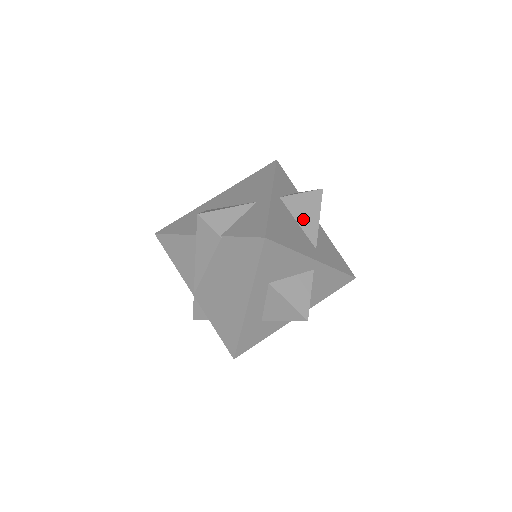
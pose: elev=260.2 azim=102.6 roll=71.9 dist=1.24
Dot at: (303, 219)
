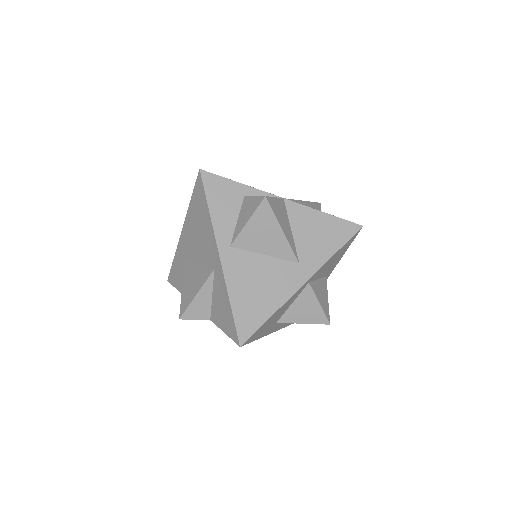
Dot at: (267, 247)
